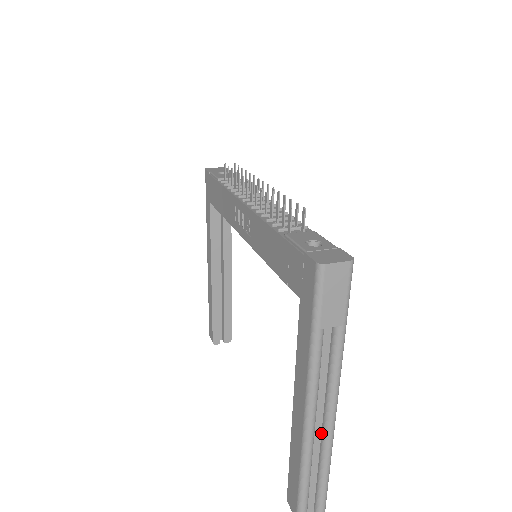
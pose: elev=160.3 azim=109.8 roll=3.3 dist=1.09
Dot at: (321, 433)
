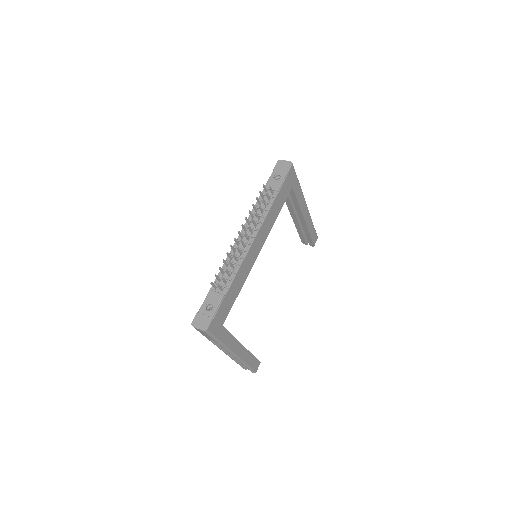
Dot at: occluded
